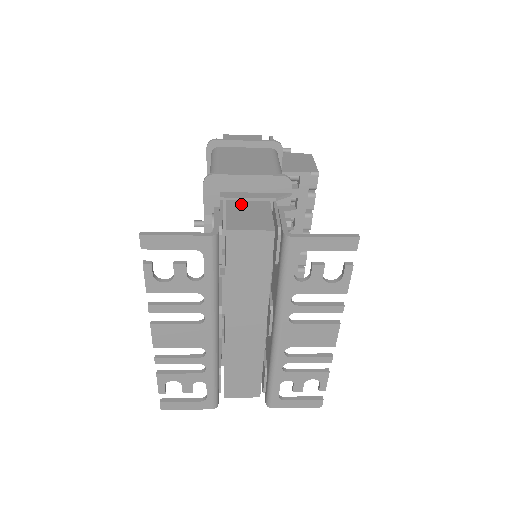
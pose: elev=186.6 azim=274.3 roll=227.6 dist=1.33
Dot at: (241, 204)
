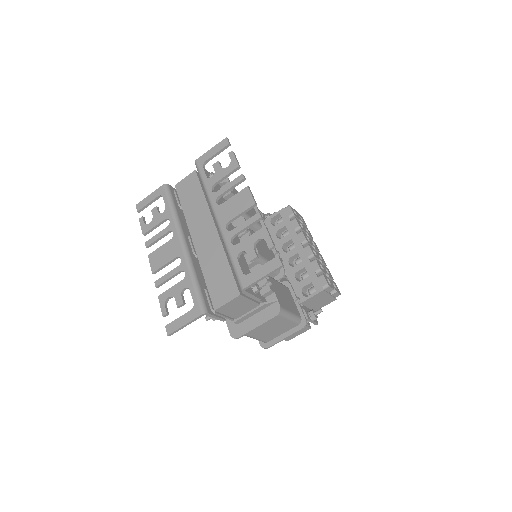
Dot at: occluded
